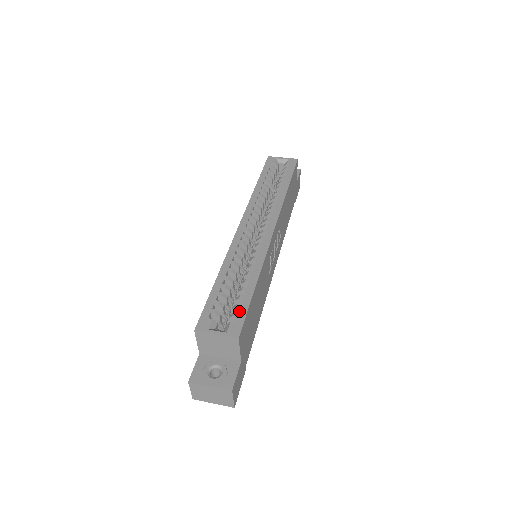
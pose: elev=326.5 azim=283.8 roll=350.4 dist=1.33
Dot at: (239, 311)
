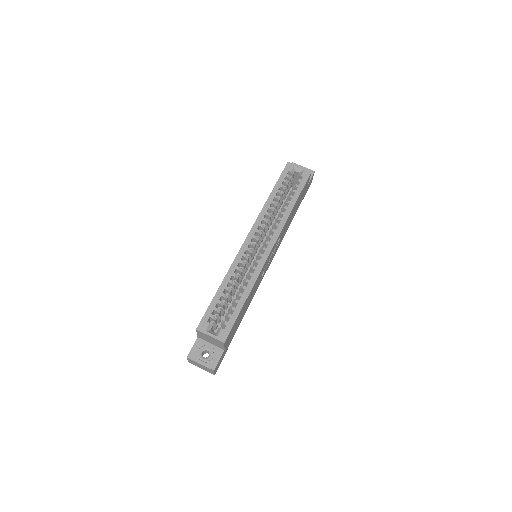
Dot at: (229, 320)
